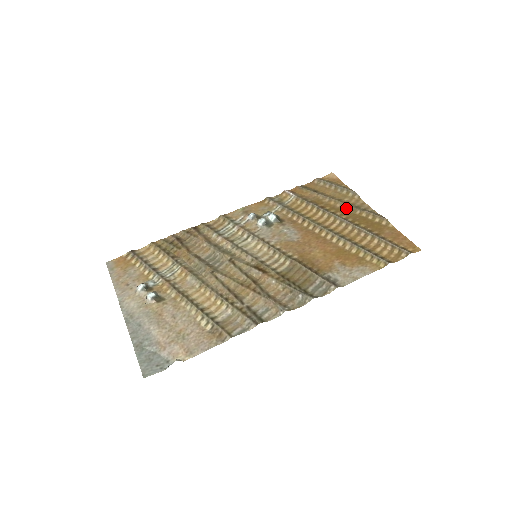
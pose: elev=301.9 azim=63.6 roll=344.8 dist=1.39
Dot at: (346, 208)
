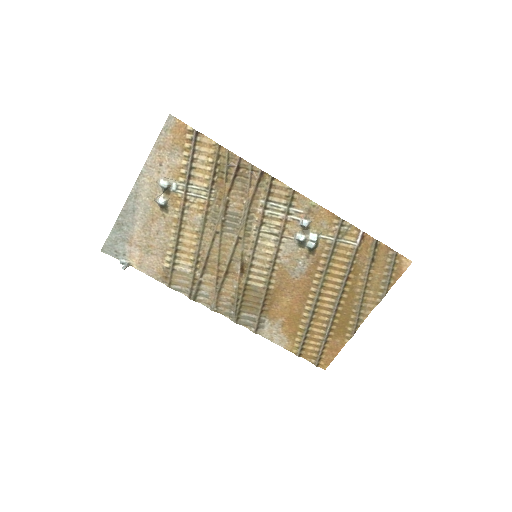
Dot at: (356, 299)
